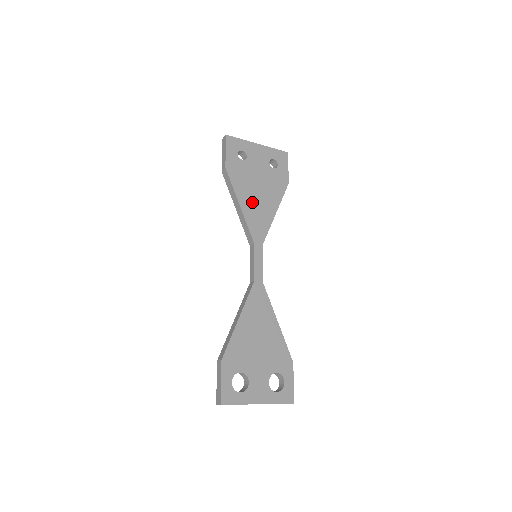
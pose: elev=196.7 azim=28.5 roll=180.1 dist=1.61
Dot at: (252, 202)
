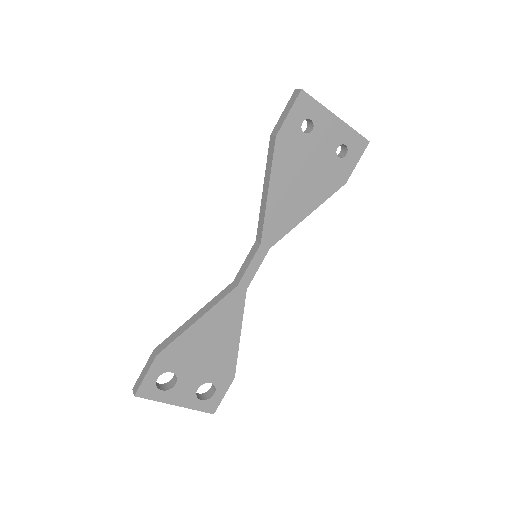
Dot at: (286, 193)
